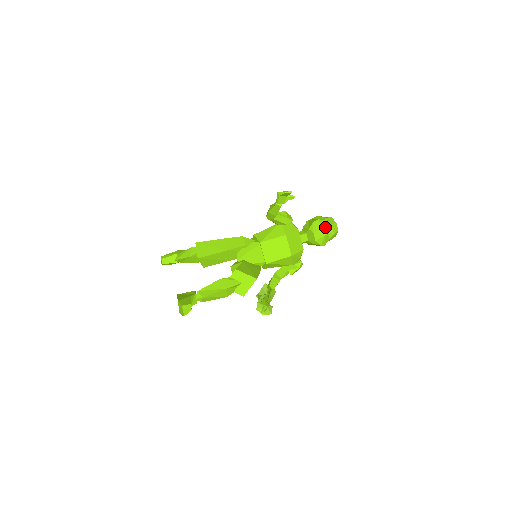
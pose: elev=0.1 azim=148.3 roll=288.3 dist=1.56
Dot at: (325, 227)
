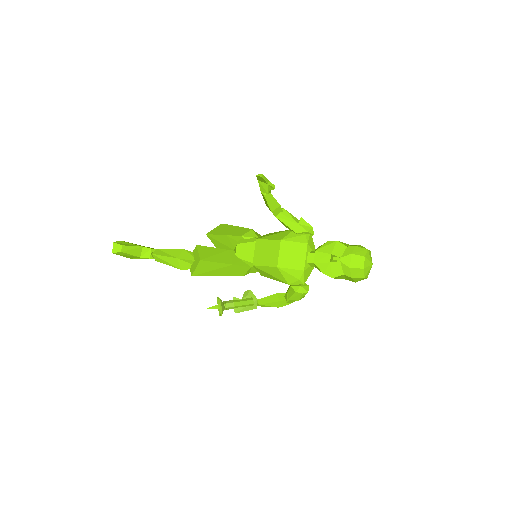
Dot at: (339, 253)
